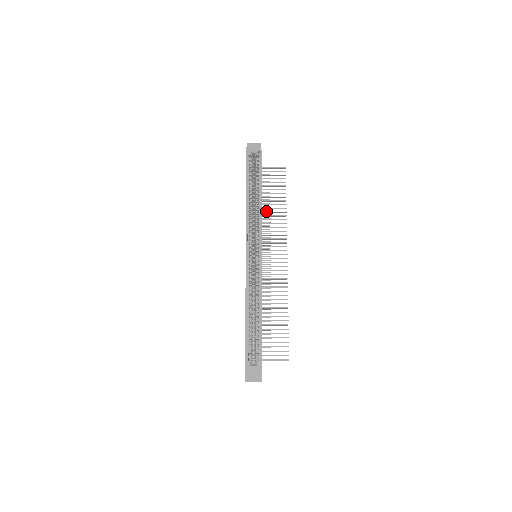
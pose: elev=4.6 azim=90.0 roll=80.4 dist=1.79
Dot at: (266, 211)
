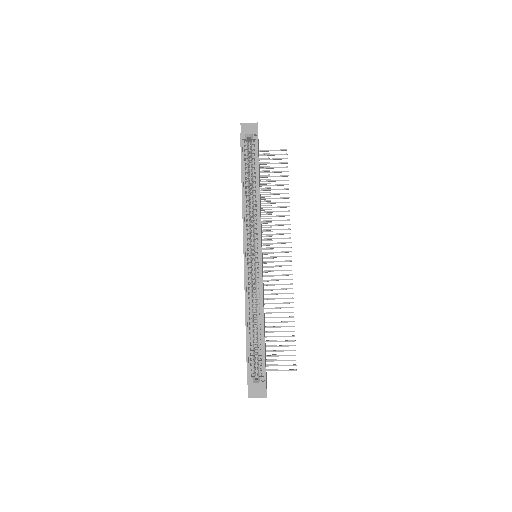
Dot at: (266, 201)
